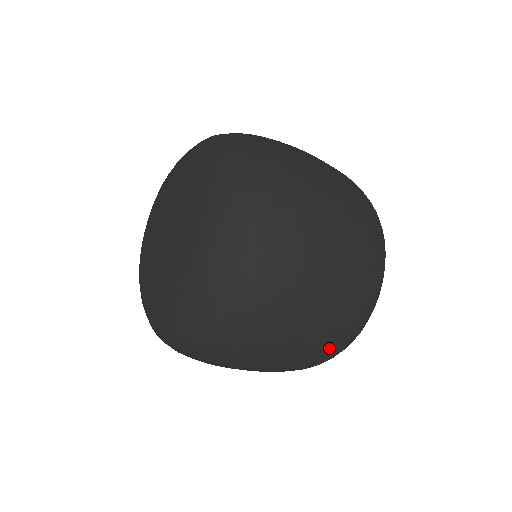
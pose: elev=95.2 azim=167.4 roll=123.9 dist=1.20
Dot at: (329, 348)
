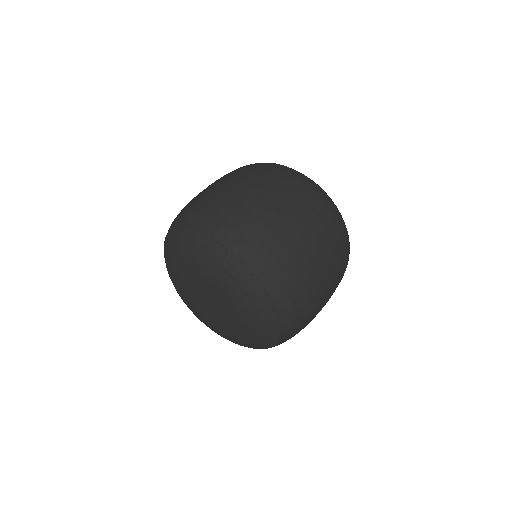
Dot at: occluded
